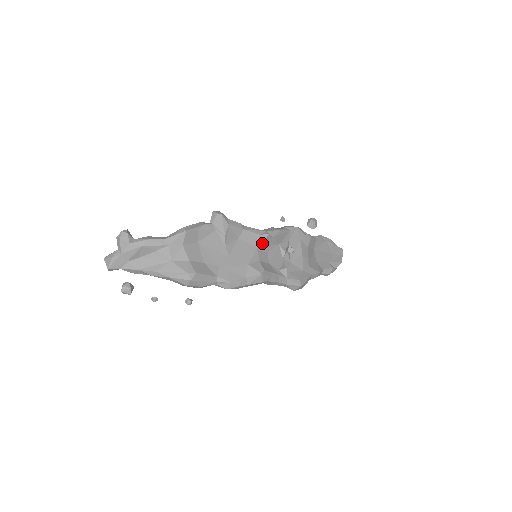
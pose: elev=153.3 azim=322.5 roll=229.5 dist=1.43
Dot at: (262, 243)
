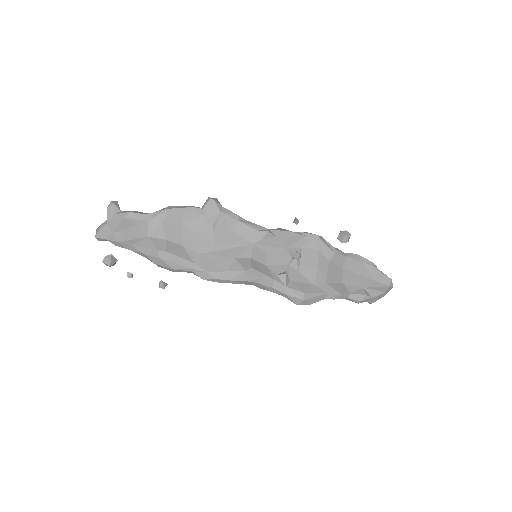
Dot at: (260, 240)
